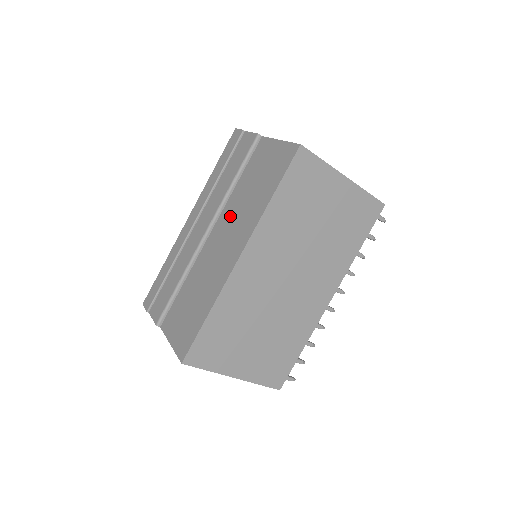
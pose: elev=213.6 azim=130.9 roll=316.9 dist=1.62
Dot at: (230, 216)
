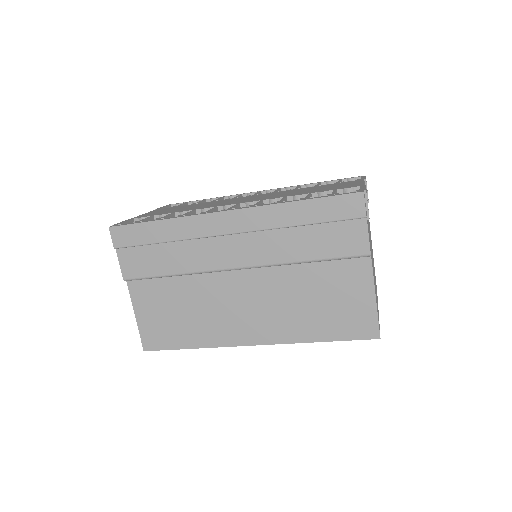
Dot at: (272, 290)
